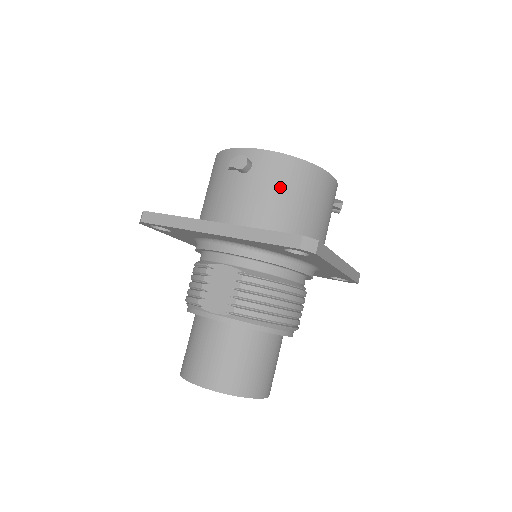
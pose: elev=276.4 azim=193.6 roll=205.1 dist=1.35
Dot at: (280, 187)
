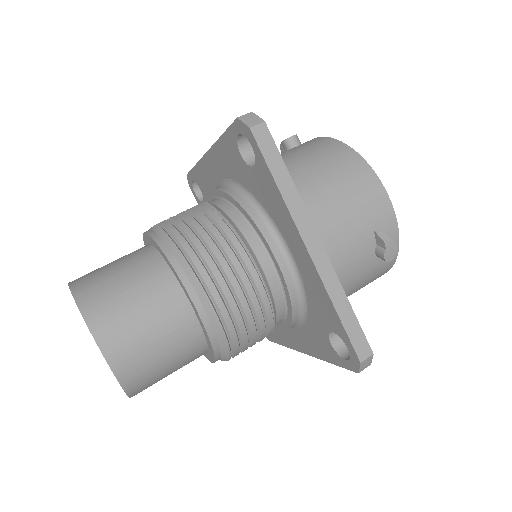
Dot at: (305, 154)
